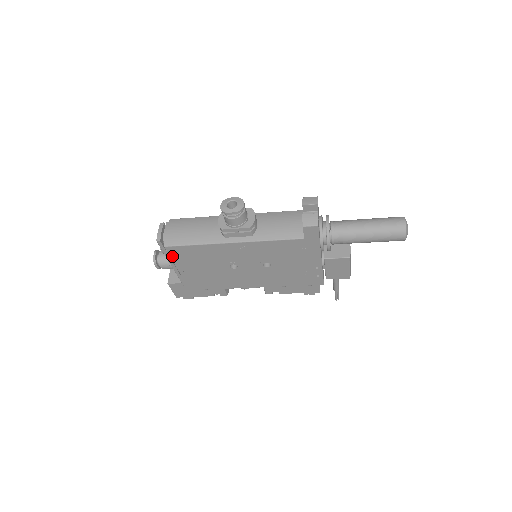
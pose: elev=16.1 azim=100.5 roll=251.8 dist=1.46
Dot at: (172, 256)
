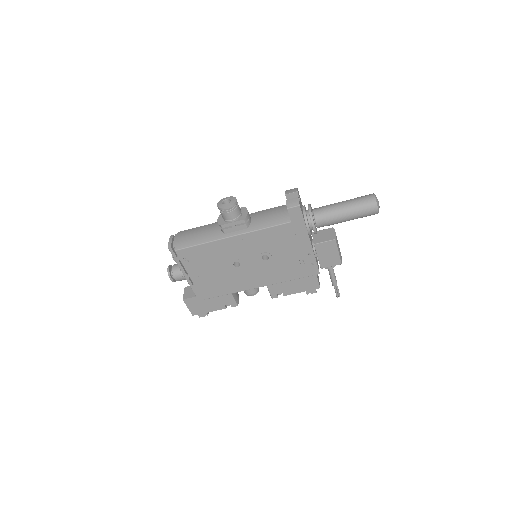
Dot at: (182, 261)
